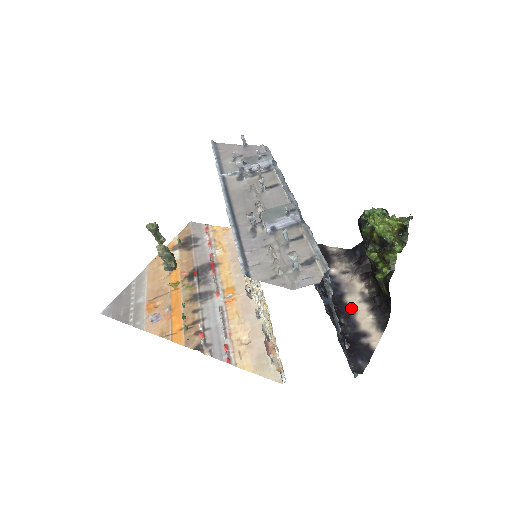
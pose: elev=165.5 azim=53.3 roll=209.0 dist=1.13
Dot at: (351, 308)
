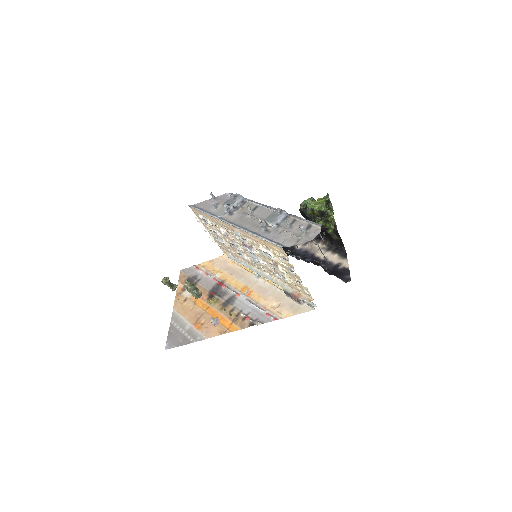
Dot at: (322, 258)
